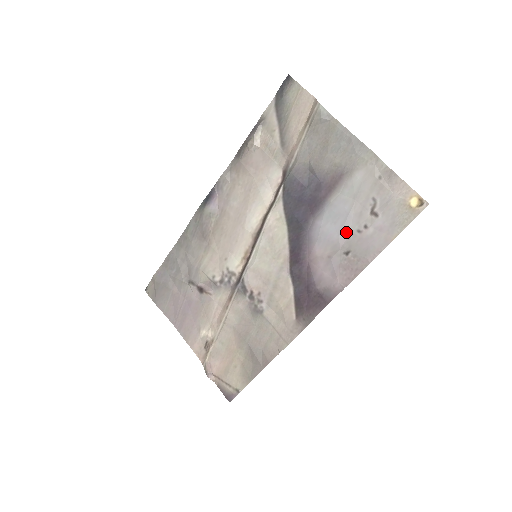
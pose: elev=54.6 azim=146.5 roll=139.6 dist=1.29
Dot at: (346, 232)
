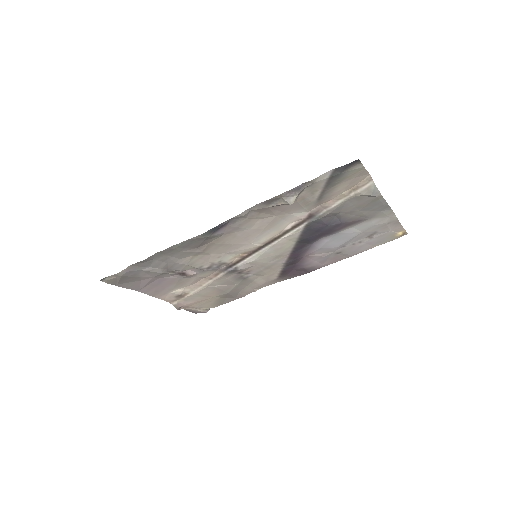
Dot at: (344, 245)
